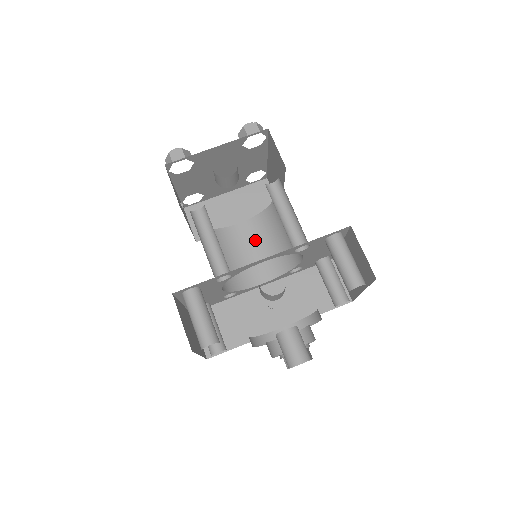
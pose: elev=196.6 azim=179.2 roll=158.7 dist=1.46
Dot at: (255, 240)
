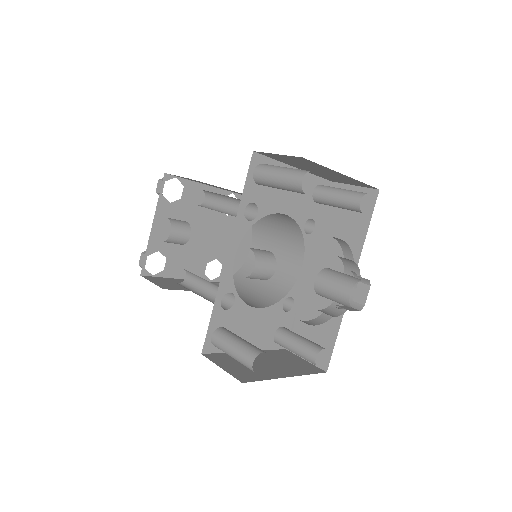
Dot at: (268, 244)
